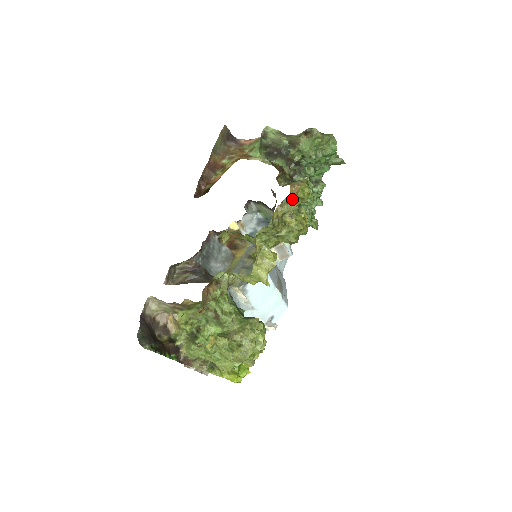
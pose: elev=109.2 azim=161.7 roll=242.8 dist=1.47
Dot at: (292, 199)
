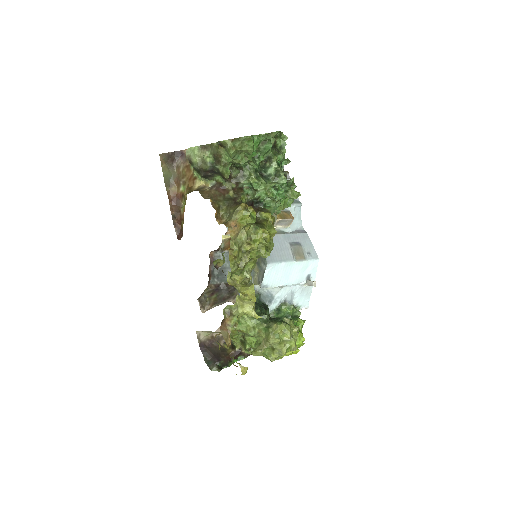
Dot at: (238, 233)
